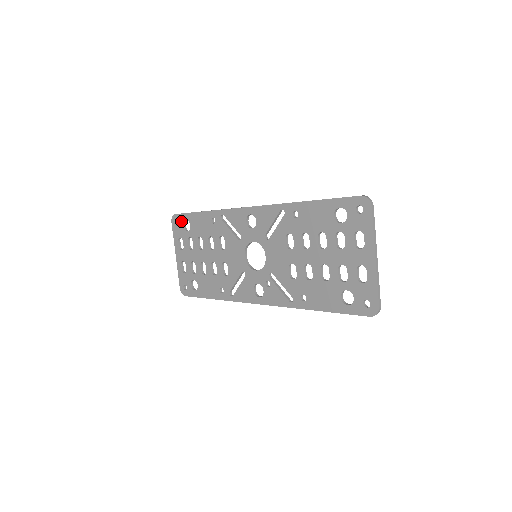
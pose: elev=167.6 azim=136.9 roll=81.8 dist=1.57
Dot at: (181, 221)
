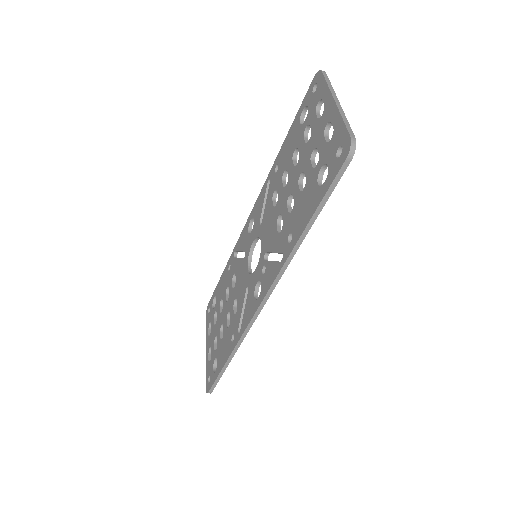
Dot at: (211, 304)
